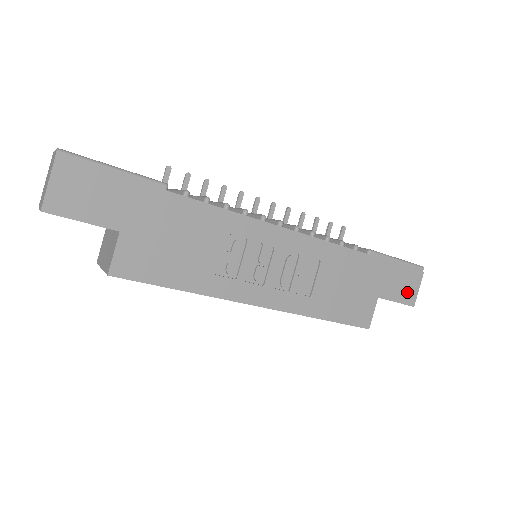
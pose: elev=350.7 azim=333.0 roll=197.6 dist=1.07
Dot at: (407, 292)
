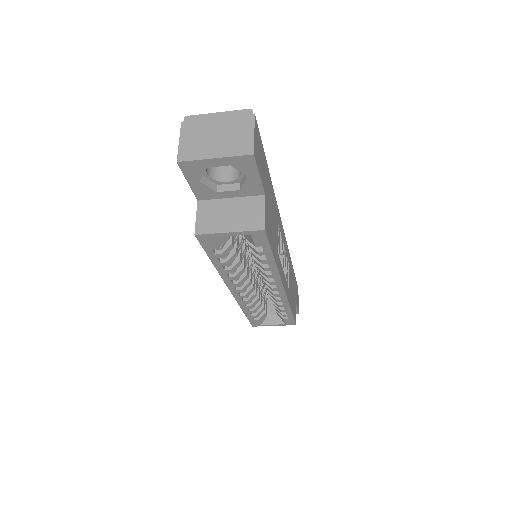
Dot at: occluded
